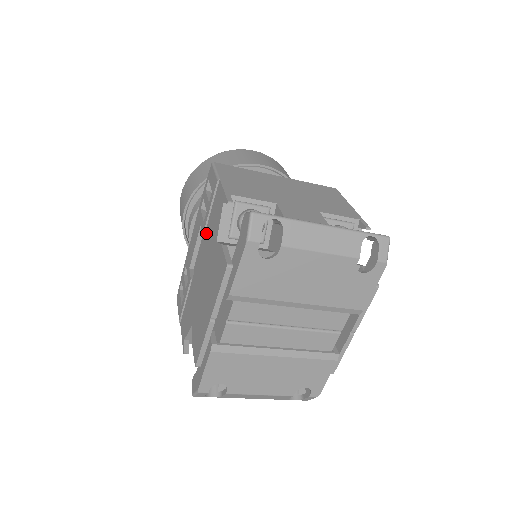
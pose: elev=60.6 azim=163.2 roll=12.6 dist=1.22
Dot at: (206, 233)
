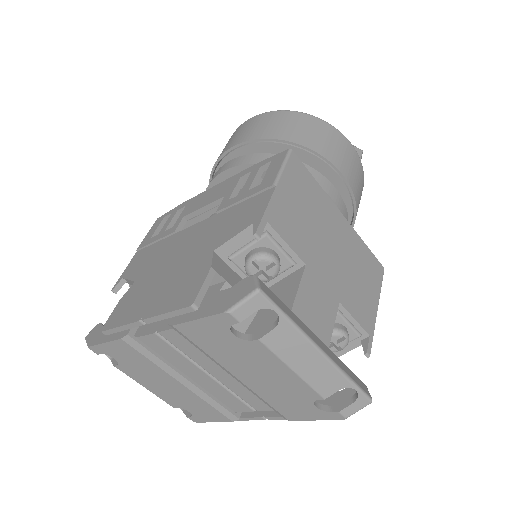
Dot at: (219, 216)
